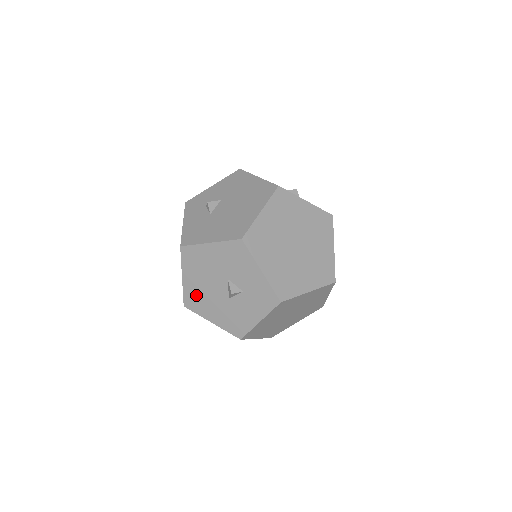
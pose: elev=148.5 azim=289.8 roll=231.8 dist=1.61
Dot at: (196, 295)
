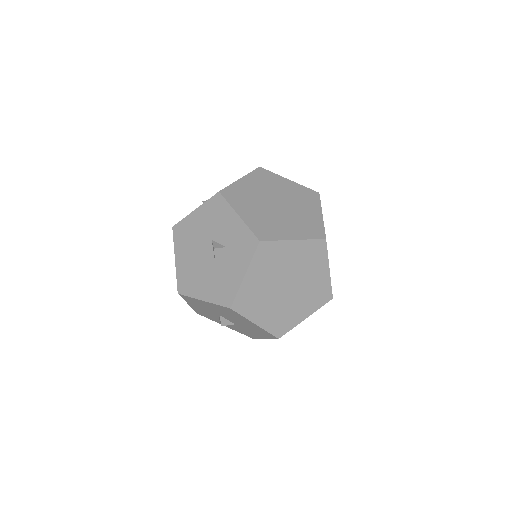
Dot at: (187, 274)
